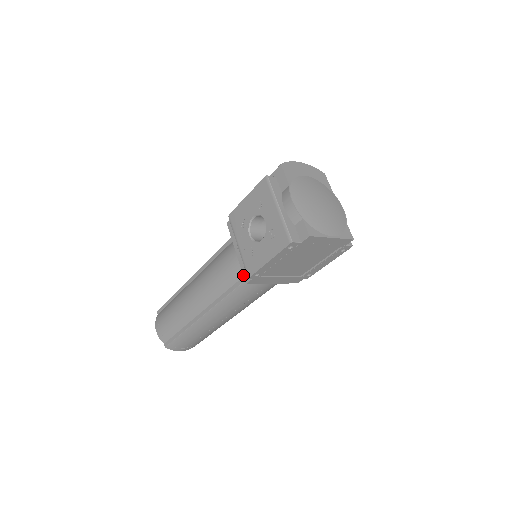
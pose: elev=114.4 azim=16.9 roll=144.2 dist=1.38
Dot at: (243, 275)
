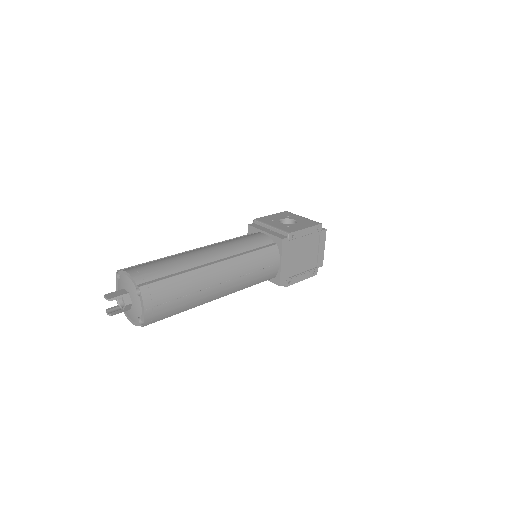
Dot at: (278, 236)
